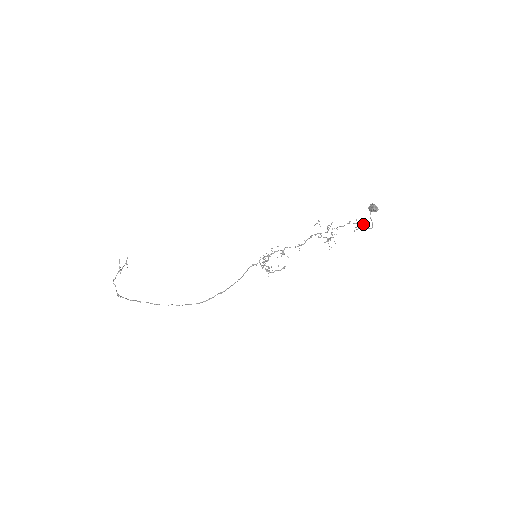
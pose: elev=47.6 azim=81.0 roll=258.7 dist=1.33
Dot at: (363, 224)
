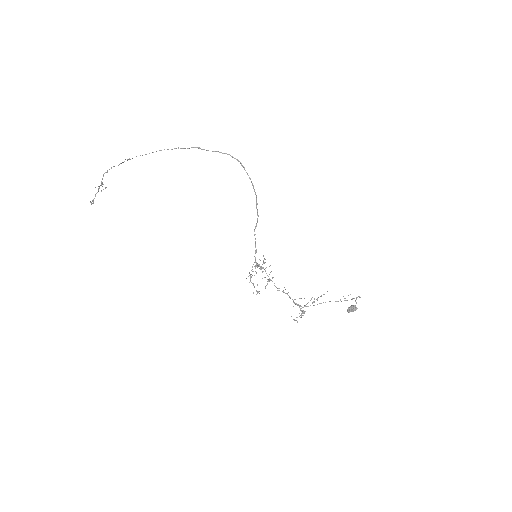
Dot at: occluded
